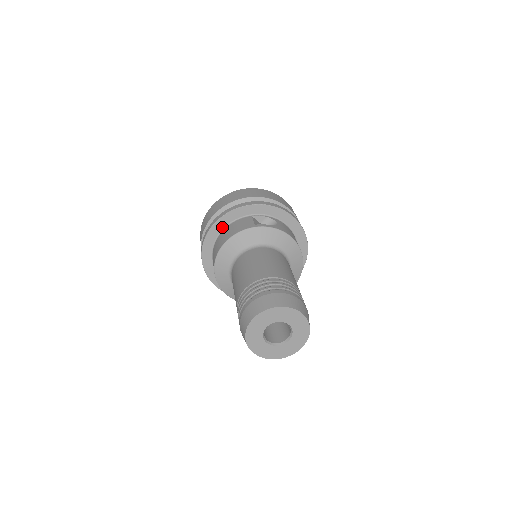
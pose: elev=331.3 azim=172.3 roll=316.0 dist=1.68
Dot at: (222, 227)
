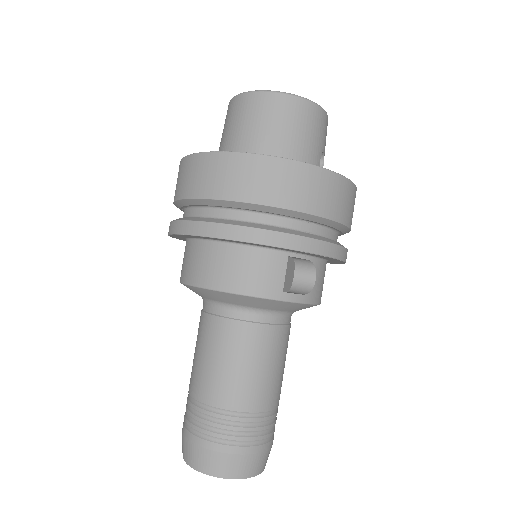
Dot at: (231, 241)
